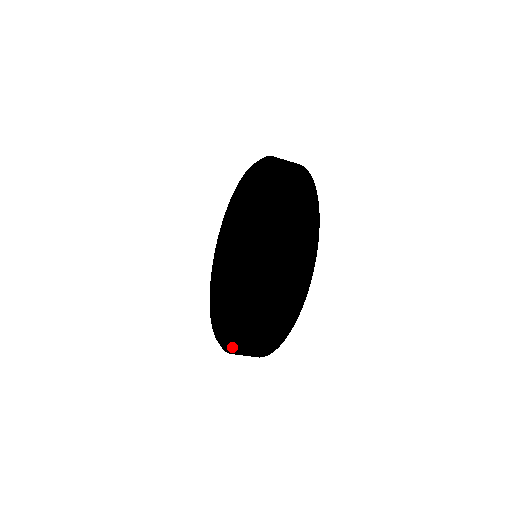
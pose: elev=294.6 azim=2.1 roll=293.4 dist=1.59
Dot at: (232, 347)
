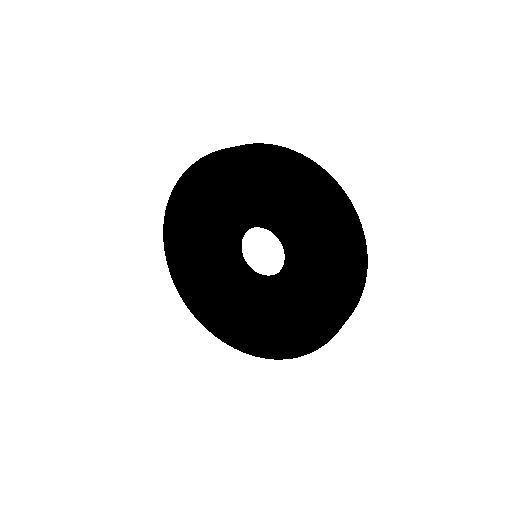
Dot at: (334, 327)
